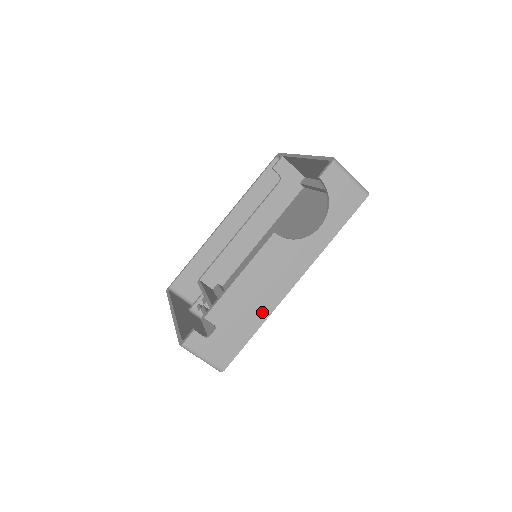
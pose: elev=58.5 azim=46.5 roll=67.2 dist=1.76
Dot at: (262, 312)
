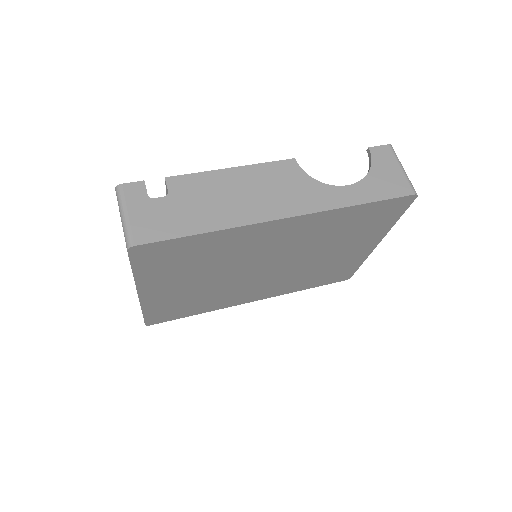
Dot at: (228, 218)
